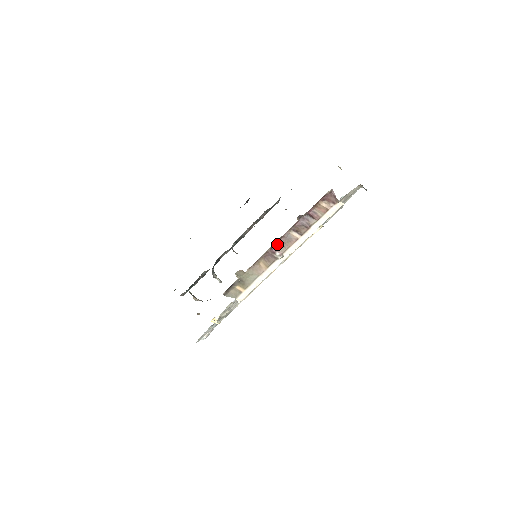
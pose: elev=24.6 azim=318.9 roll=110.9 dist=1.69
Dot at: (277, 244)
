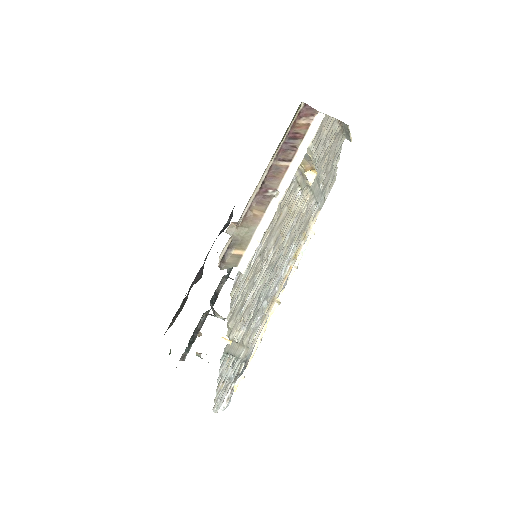
Dot at: (266, 182)
